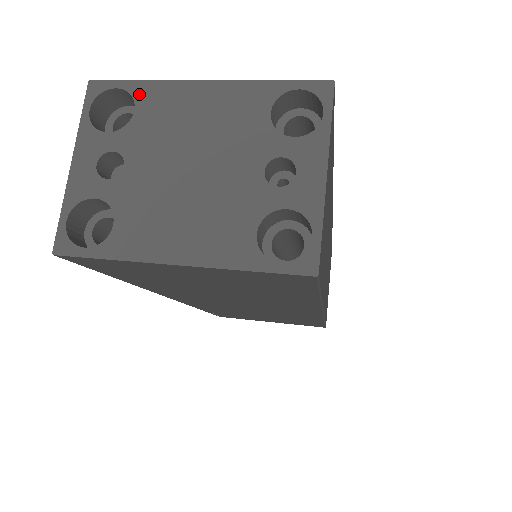
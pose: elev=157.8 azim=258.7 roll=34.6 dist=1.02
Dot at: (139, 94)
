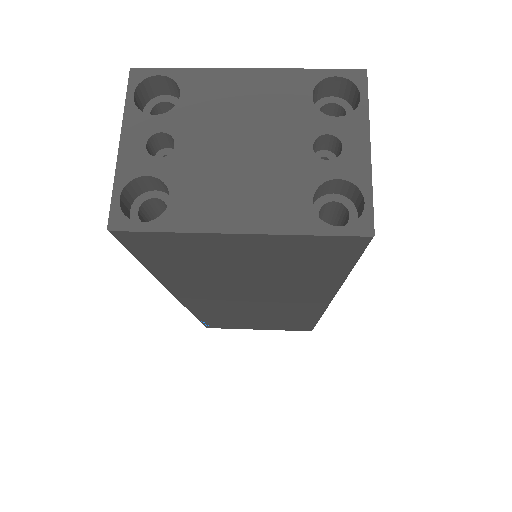
Dot at: (183, 80)
